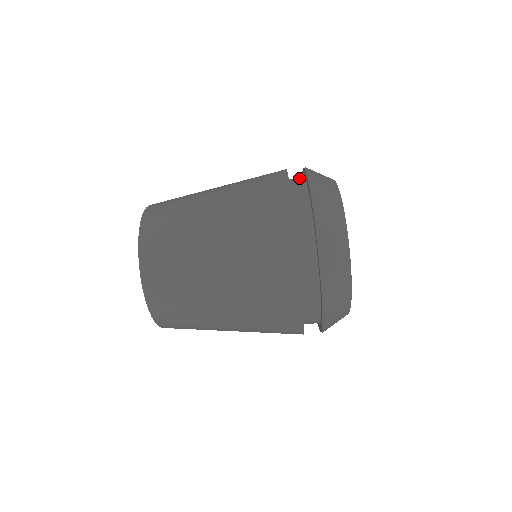
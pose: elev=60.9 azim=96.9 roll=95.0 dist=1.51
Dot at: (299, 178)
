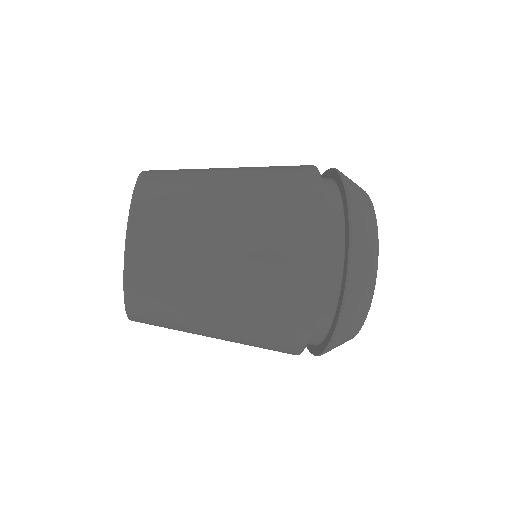
Dot at: (334, 280)
